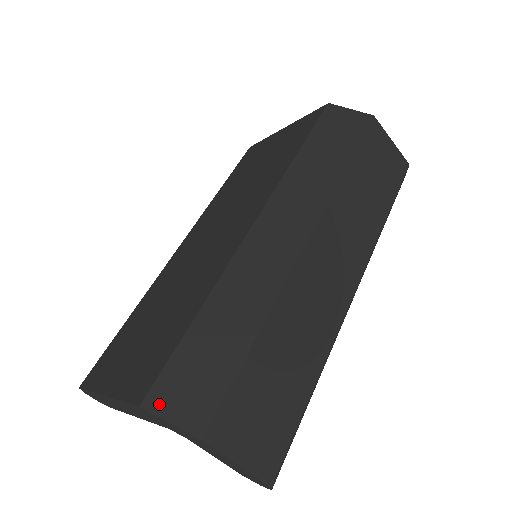
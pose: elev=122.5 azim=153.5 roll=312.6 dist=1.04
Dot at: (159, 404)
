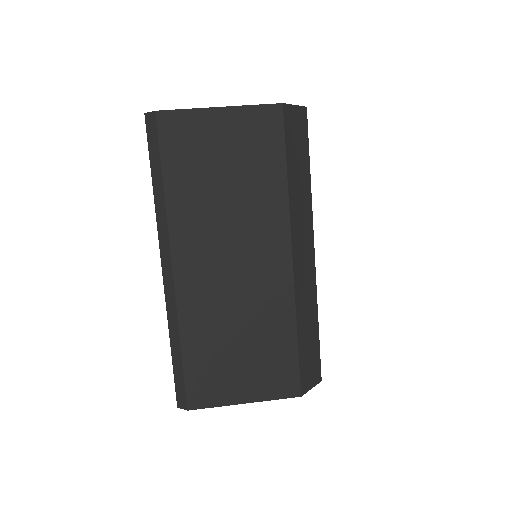
Dot at: (306, 387)
